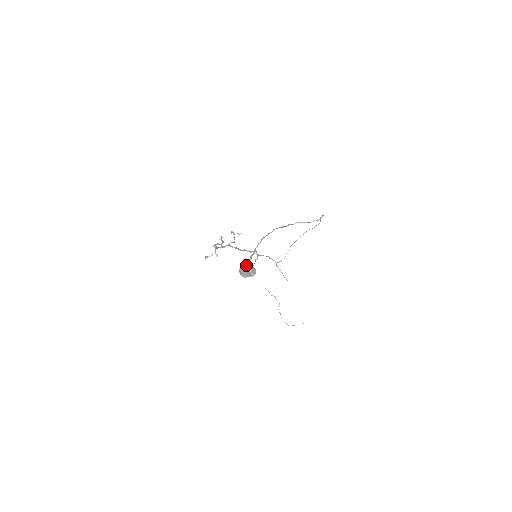
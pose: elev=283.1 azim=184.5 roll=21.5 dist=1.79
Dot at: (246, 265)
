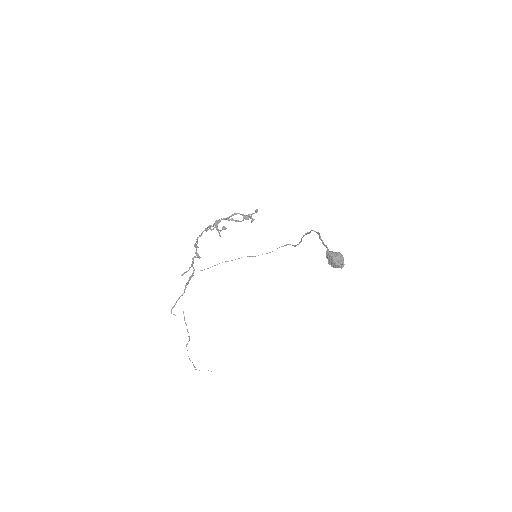
Dot at: (338, 252)
